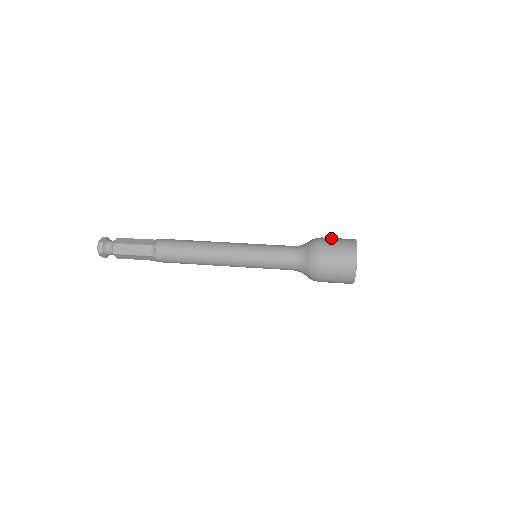
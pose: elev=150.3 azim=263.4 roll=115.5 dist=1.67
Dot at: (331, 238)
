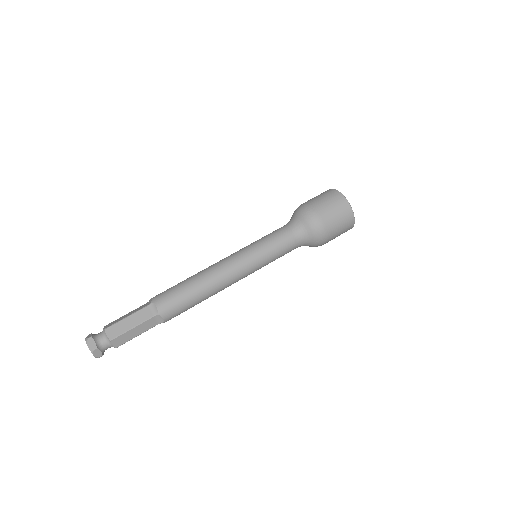
Dot at: occluded
